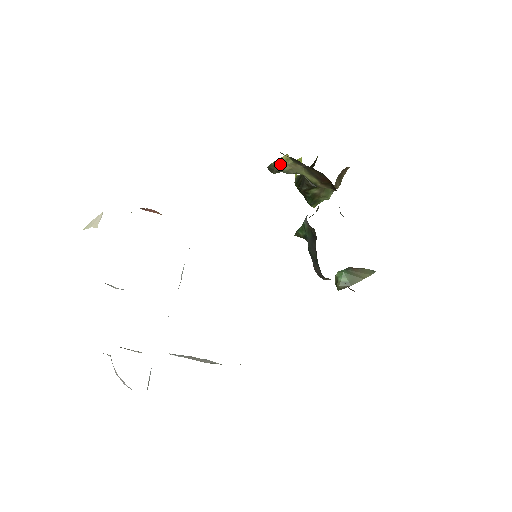
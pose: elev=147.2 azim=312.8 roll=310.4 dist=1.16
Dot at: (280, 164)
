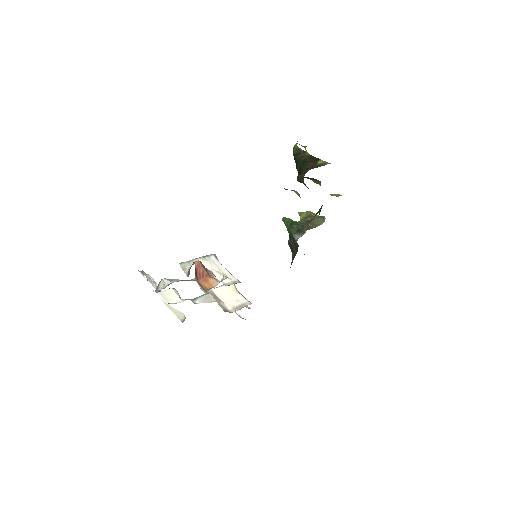
Dot at: occluded
